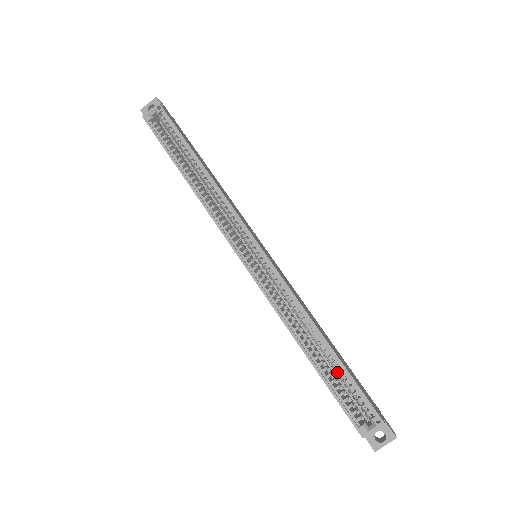
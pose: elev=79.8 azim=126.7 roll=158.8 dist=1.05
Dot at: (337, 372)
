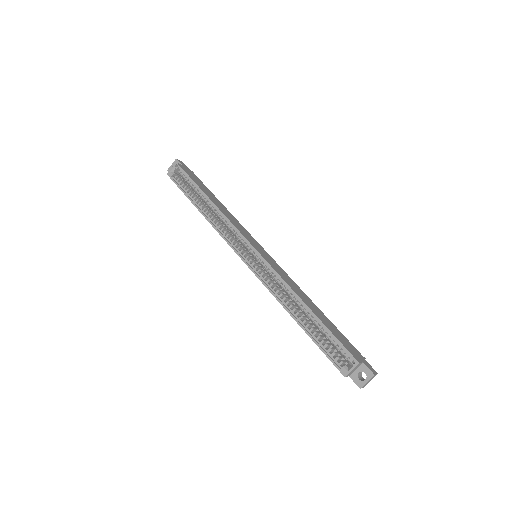
Dot at: occluded
